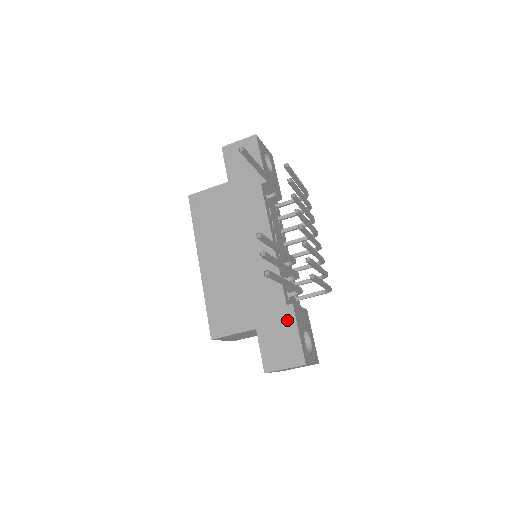
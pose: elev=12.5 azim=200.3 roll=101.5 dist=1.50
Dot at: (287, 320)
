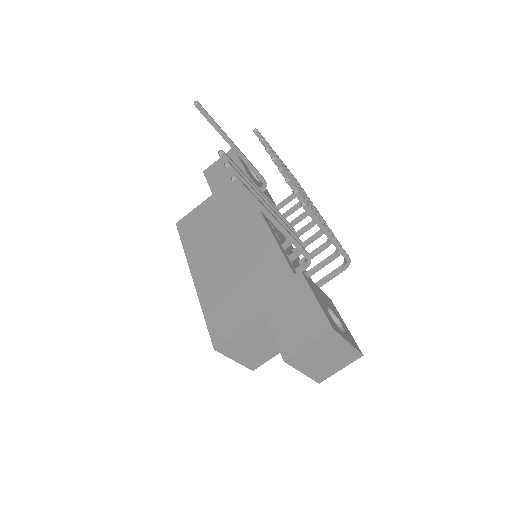
Dot at: (298, 289)
